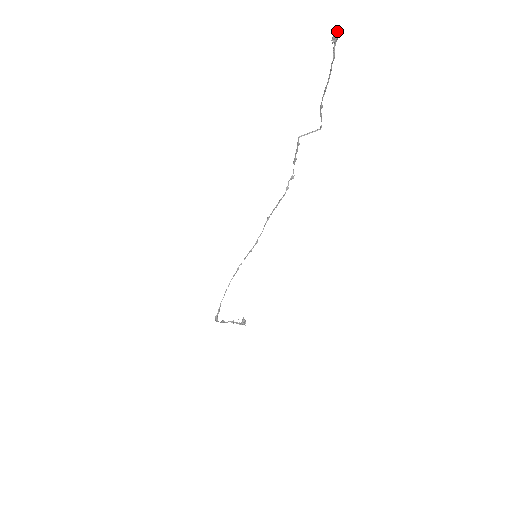
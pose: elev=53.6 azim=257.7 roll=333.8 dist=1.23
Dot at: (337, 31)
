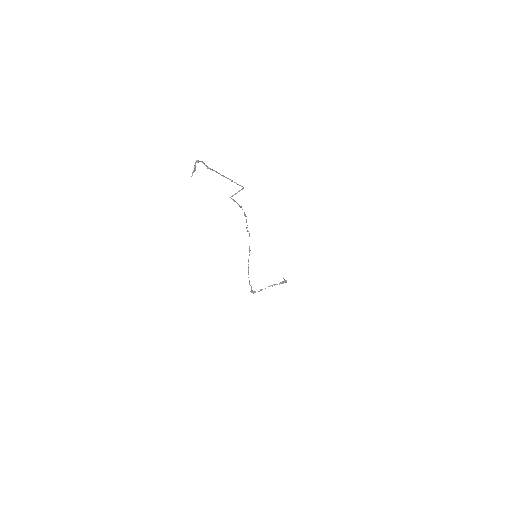
Dot at: (196, 160)
